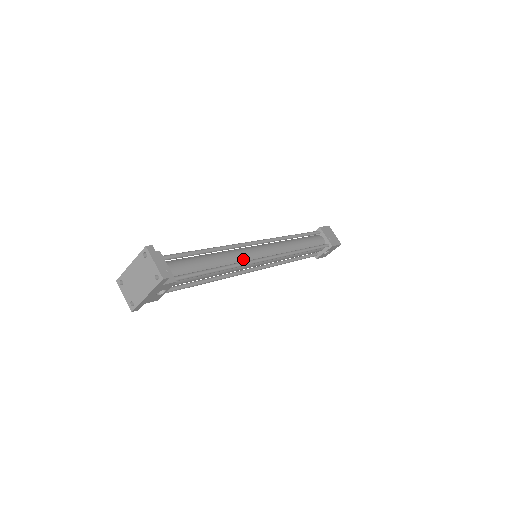
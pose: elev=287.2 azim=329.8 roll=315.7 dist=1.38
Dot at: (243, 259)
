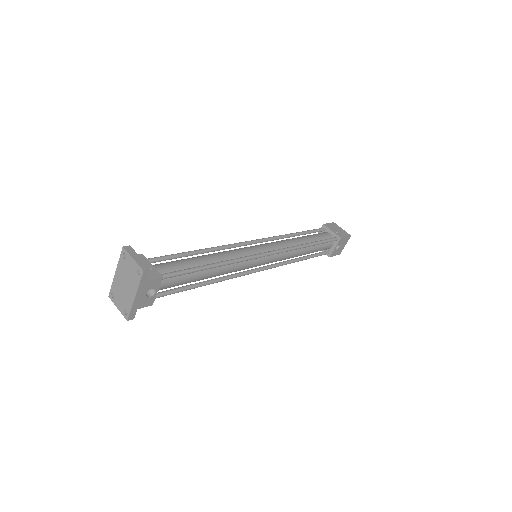
Dot at: (239, 256)
